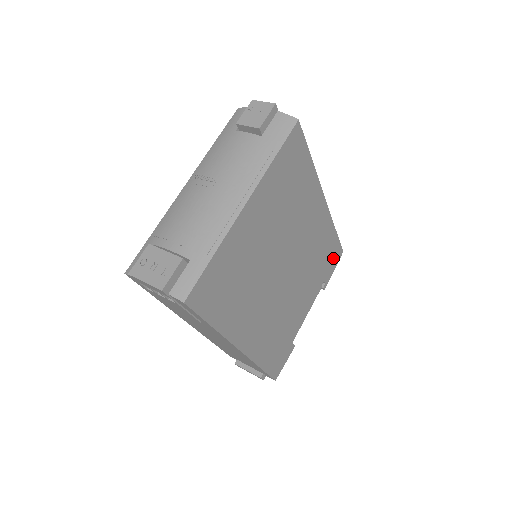
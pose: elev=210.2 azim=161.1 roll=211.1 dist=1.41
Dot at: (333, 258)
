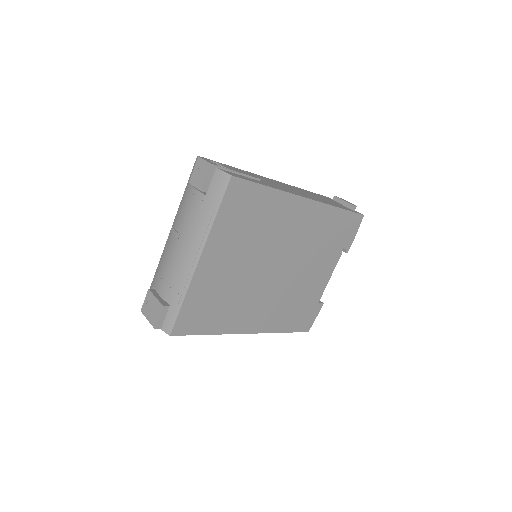
Dot at: (349, 227)
